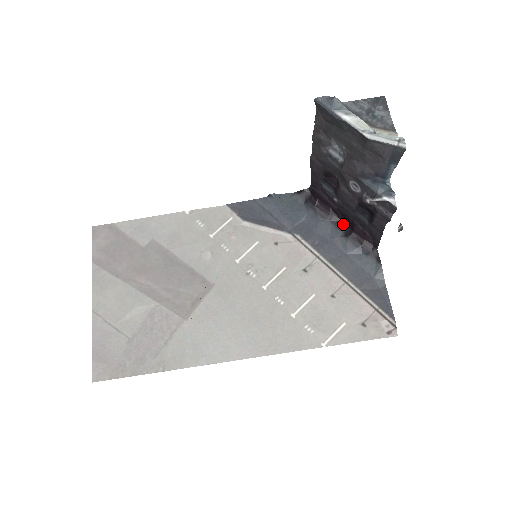
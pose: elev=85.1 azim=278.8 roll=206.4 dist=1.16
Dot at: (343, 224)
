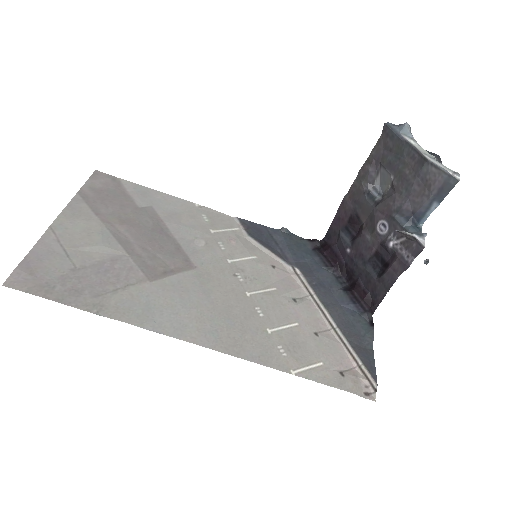
Dot at: (344, 281)
